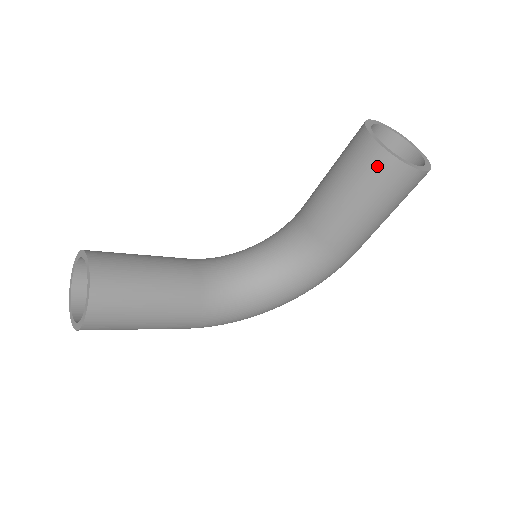
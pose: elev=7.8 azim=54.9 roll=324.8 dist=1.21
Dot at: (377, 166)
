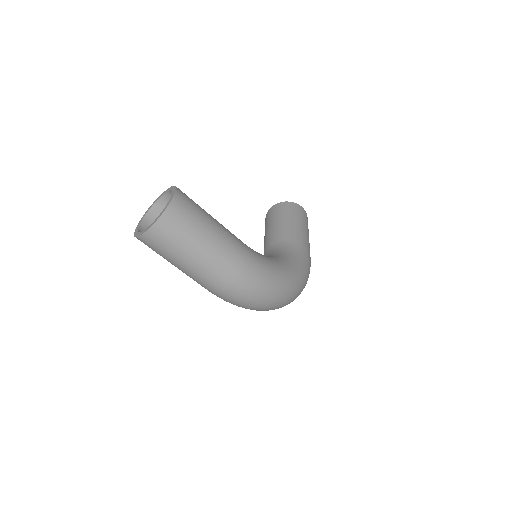
Dot at: (284, 207)
